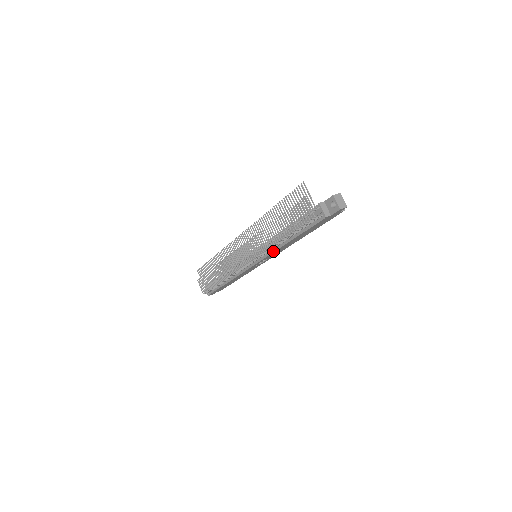
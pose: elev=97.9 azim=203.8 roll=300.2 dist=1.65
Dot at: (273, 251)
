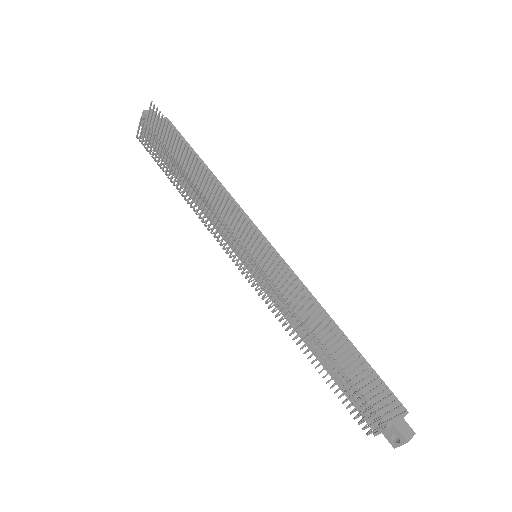
Dot at: (283, 314)
